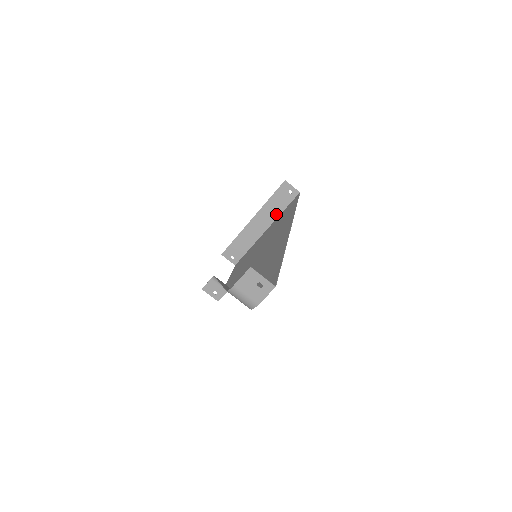
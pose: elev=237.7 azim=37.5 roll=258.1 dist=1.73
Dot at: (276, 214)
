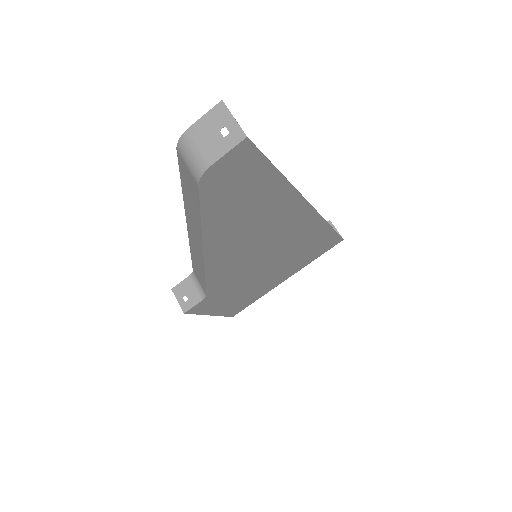
Dot at: occluded
